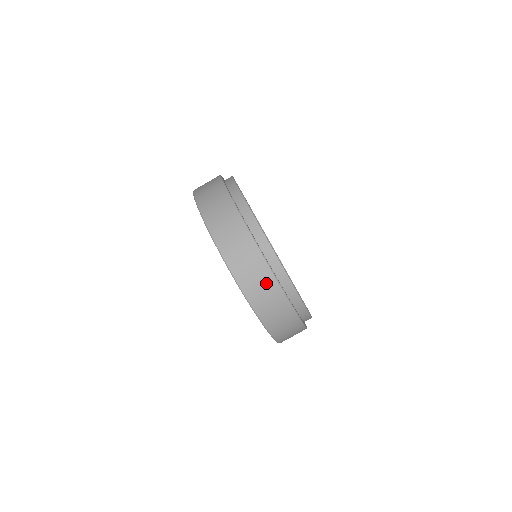
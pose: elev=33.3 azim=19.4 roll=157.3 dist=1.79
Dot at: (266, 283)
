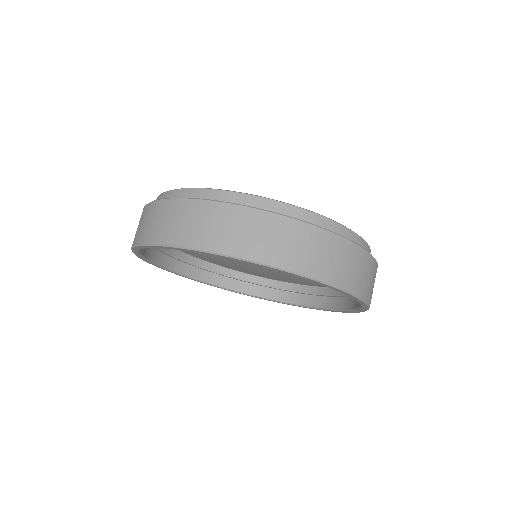
Dot at: (188, 213)
